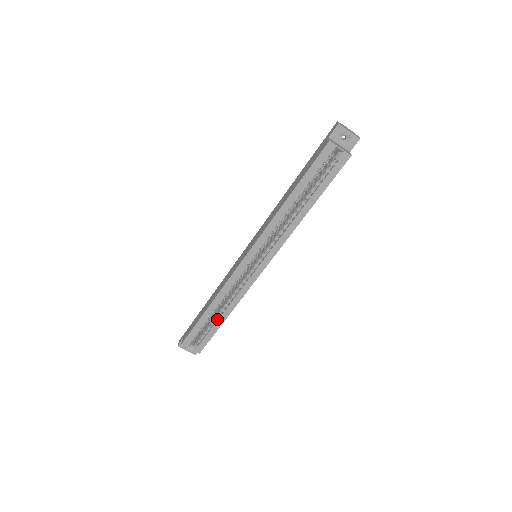
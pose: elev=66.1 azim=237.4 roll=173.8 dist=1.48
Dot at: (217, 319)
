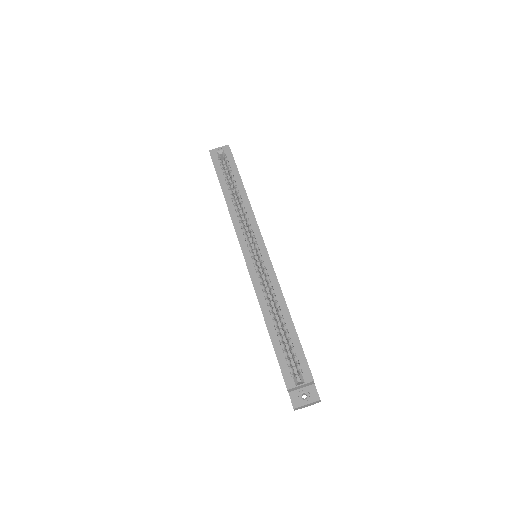
Dot at: (285, 327)
